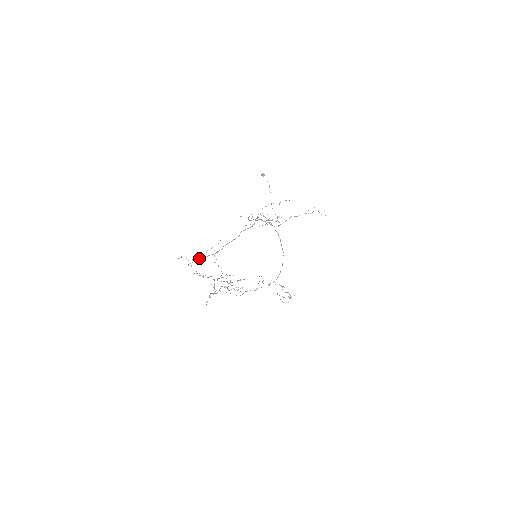
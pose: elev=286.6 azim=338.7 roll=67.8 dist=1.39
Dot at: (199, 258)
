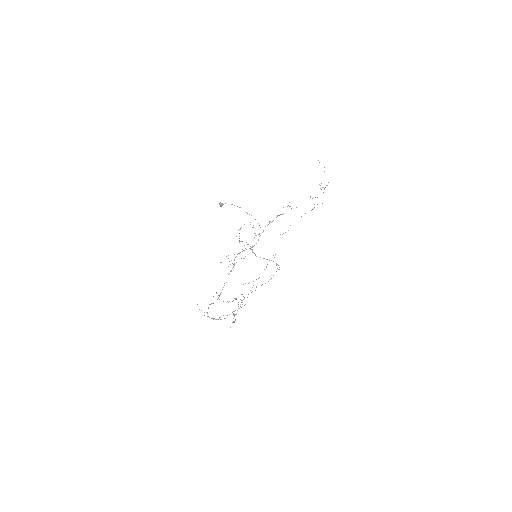
Dot at: (210, 304)
